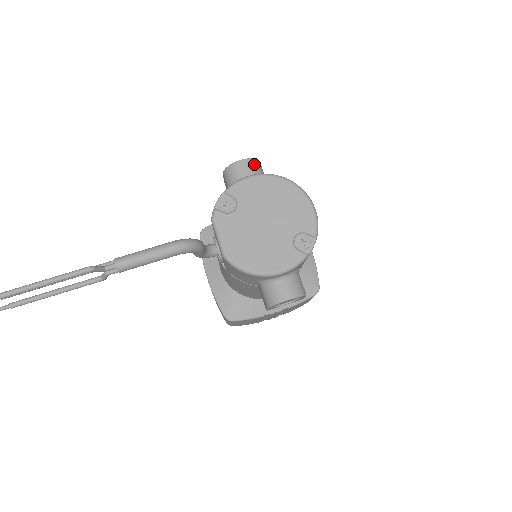
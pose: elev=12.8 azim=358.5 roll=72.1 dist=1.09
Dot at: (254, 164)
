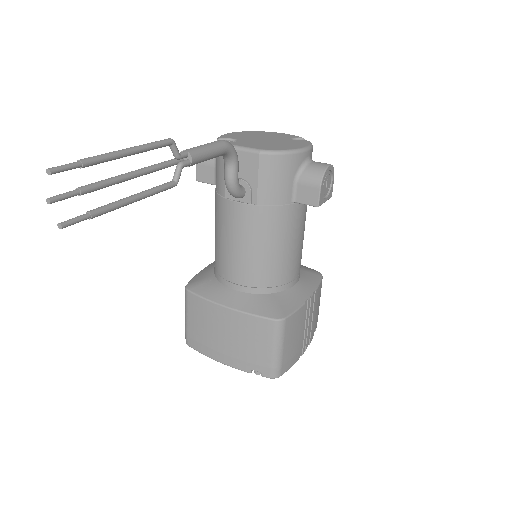
Dot at: occluded
